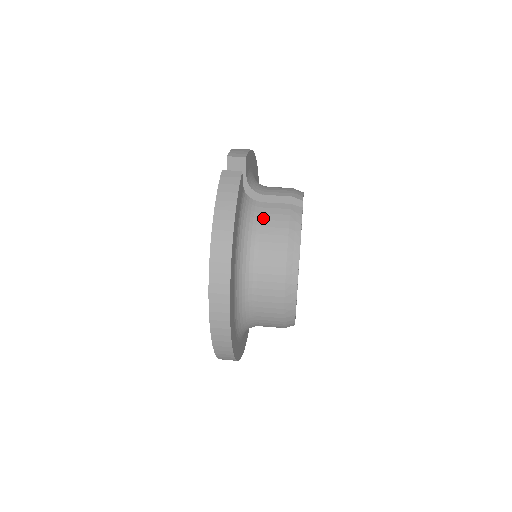
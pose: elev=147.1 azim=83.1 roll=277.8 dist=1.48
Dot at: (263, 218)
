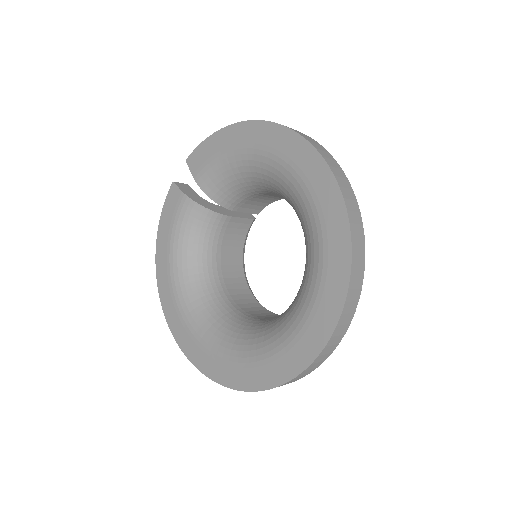
Dot at: occluded
